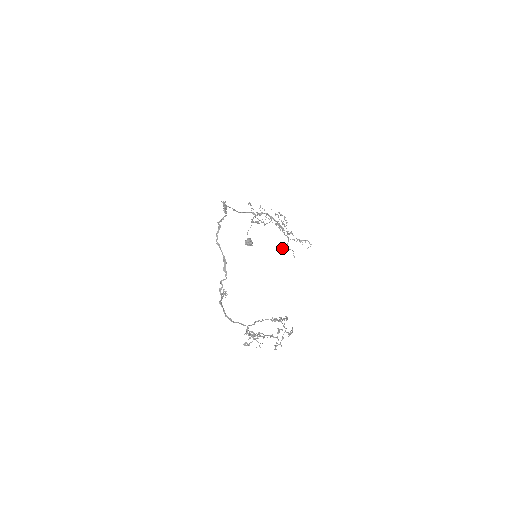
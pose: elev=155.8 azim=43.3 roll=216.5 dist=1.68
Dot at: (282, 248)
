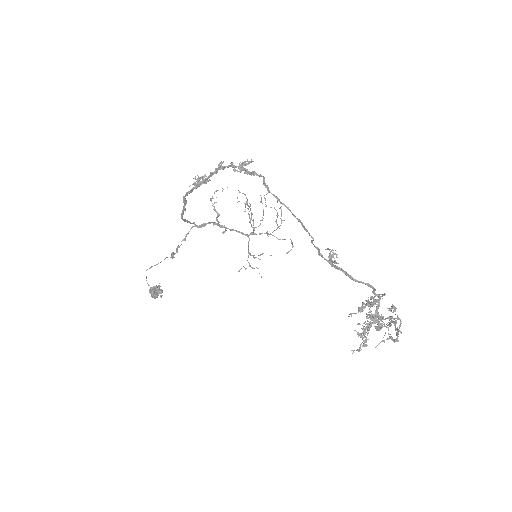
Dot at: occluded
